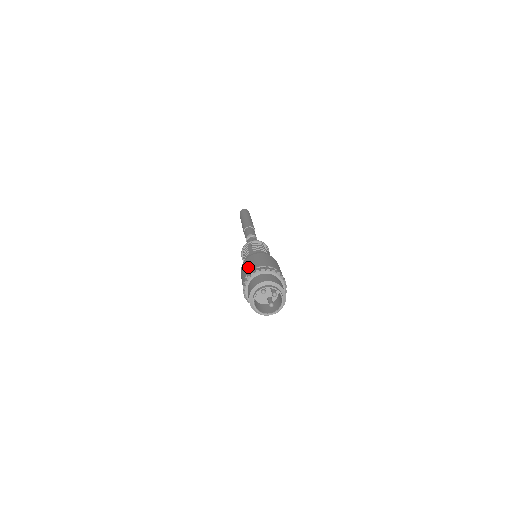
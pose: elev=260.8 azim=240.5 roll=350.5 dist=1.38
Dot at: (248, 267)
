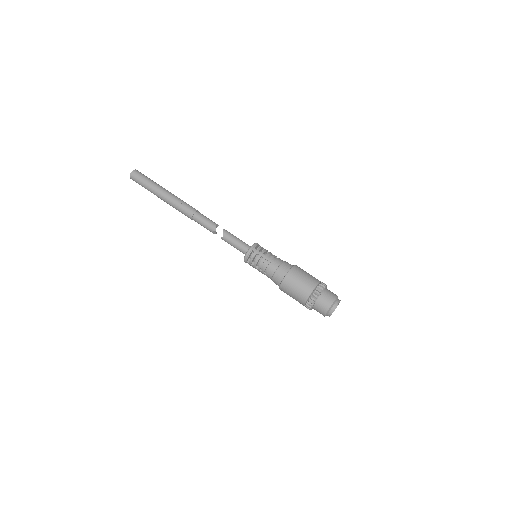
Dot at: occluded
